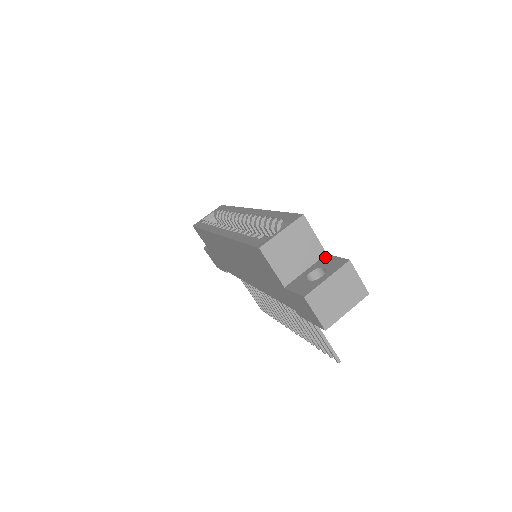
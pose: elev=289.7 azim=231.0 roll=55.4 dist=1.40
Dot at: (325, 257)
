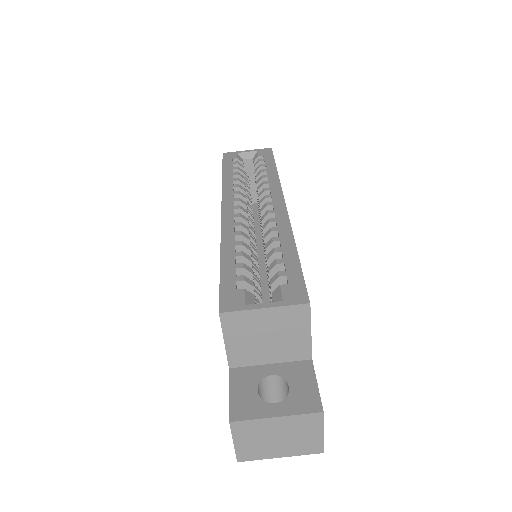
Dot at: (305, 365)
